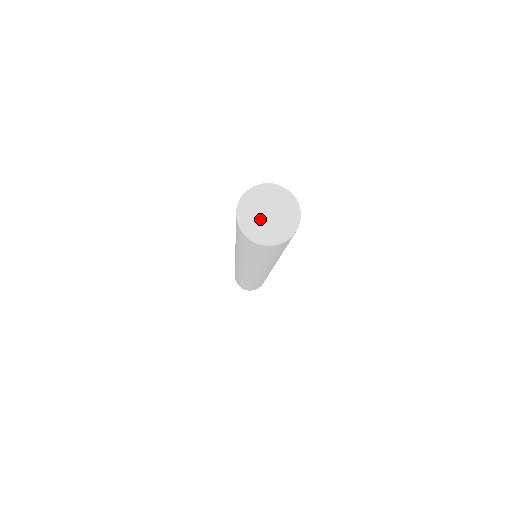
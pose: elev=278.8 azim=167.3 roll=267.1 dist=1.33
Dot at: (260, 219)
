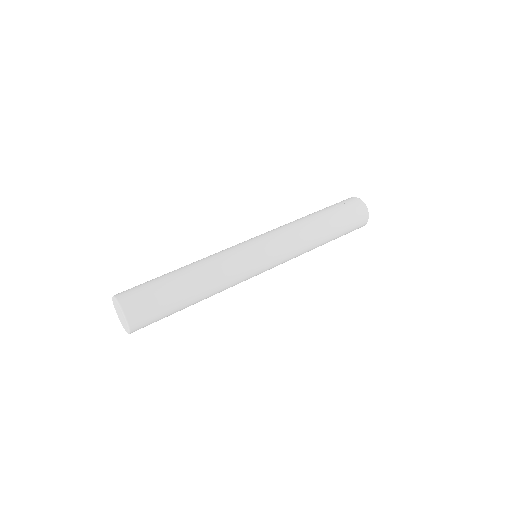
Dot at: (119, 315)
